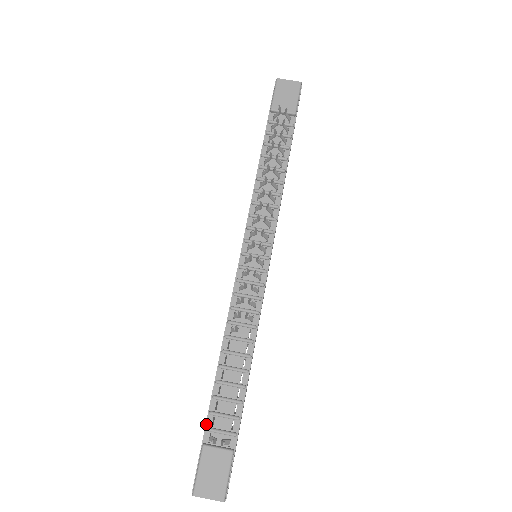
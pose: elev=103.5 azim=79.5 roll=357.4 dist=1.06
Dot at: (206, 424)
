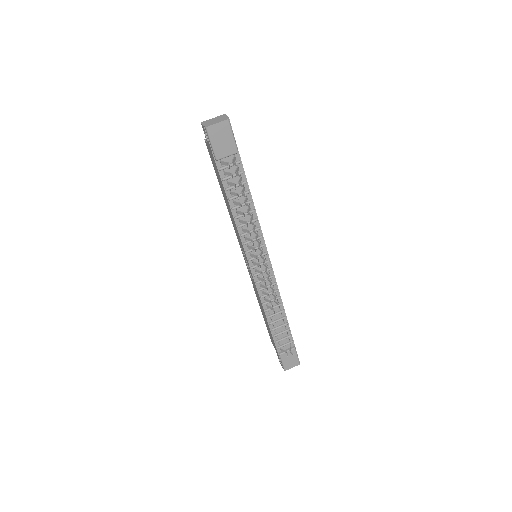
Dot at: (276, 346)
